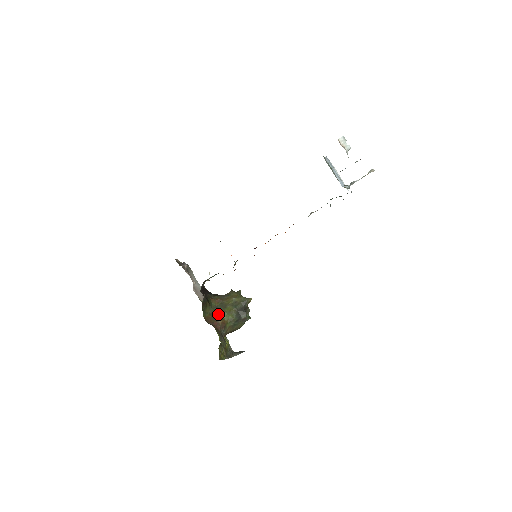
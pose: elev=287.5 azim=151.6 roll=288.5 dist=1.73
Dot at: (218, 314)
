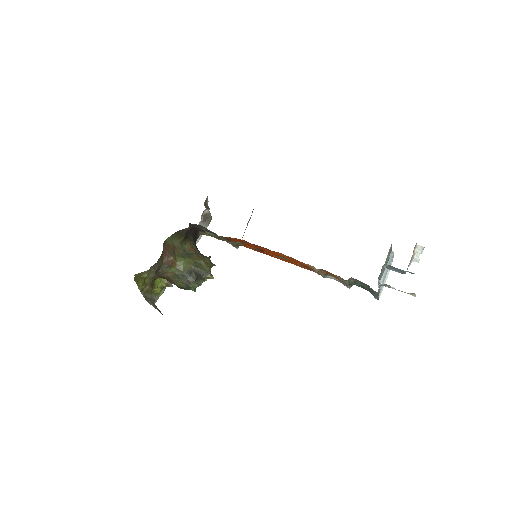
Dot at: (178, 254)
